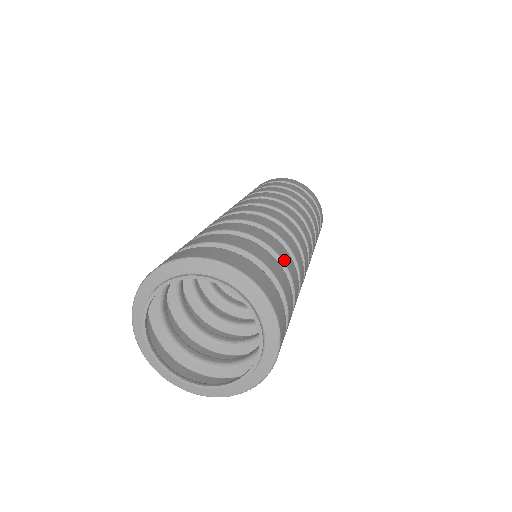
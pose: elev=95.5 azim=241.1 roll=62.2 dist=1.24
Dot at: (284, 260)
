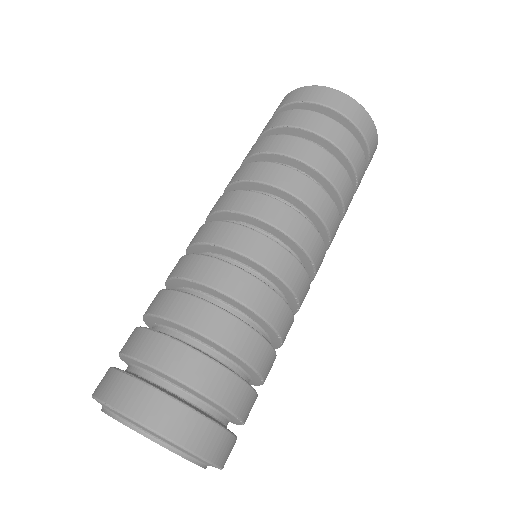
Dot at: (250, 361)
